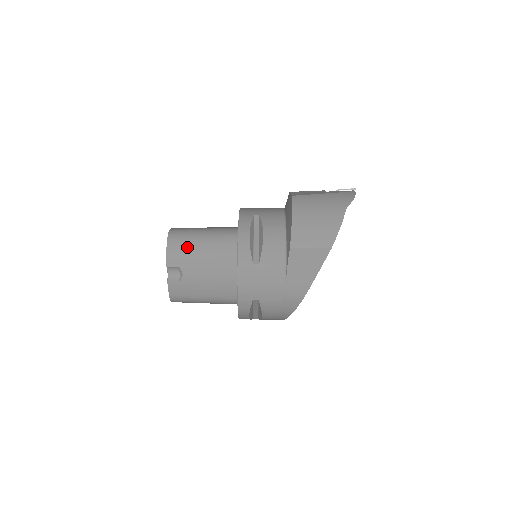
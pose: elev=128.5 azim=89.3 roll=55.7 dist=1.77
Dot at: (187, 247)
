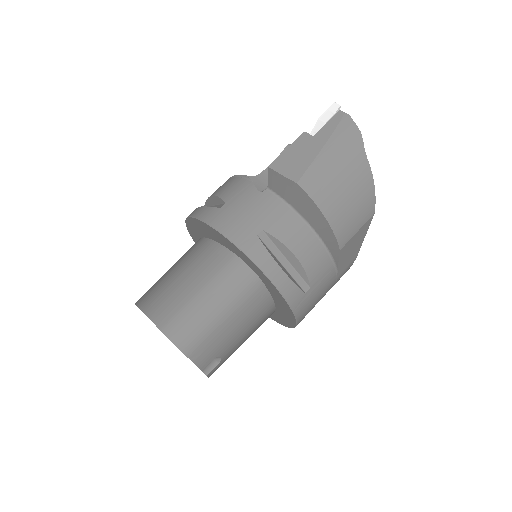
Dot at: (210, 335)
